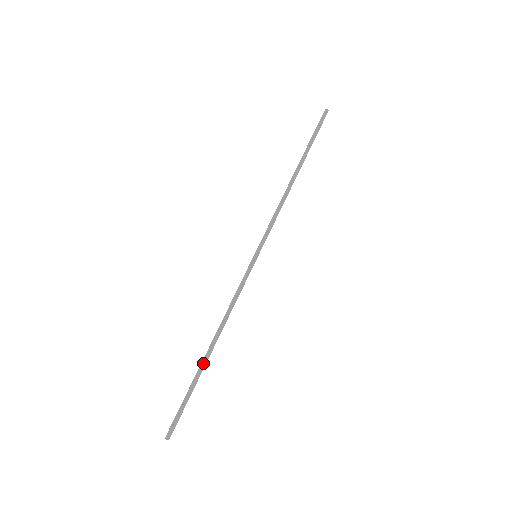
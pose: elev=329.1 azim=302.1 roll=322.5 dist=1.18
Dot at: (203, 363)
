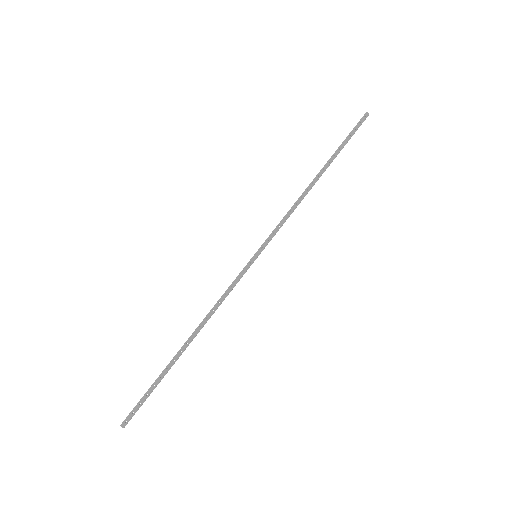
Dot at: (176, 357)
